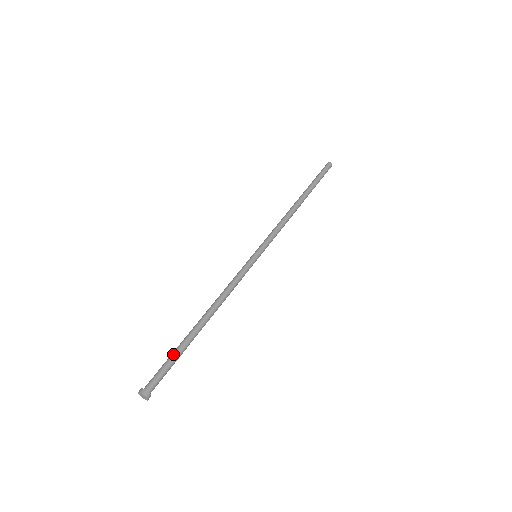
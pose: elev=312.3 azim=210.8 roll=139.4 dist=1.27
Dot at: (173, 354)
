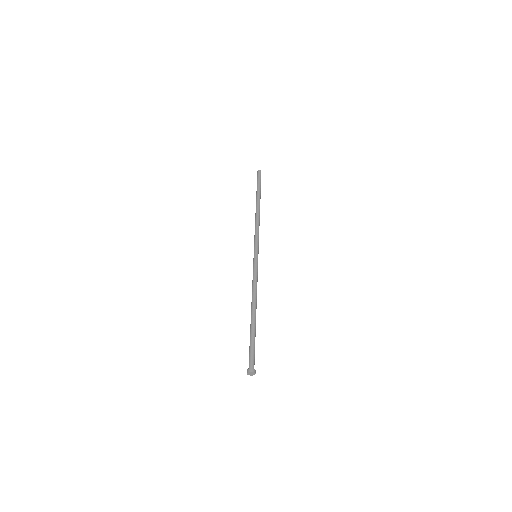
Dot at: occluded
